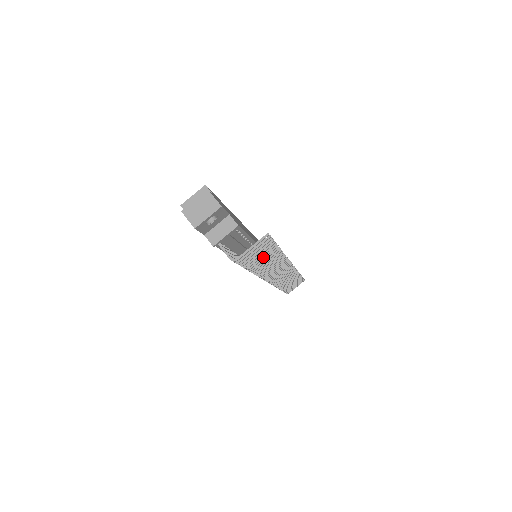
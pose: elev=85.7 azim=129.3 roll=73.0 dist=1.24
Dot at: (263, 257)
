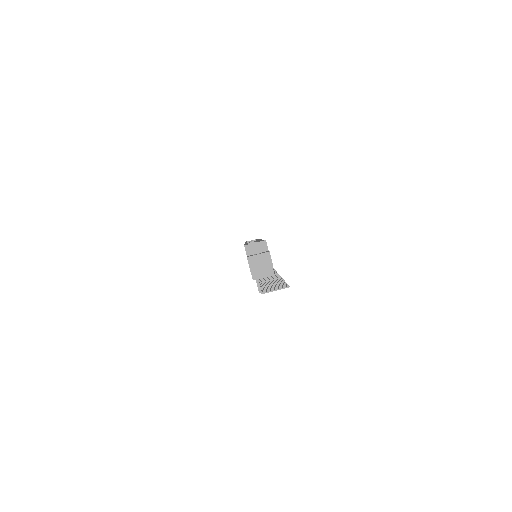
Dot at: (273, 285)
